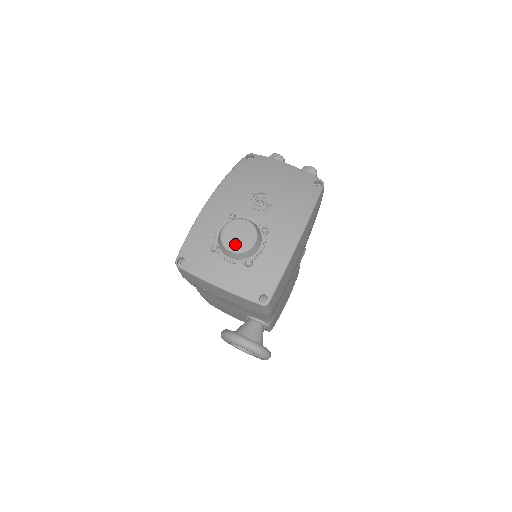
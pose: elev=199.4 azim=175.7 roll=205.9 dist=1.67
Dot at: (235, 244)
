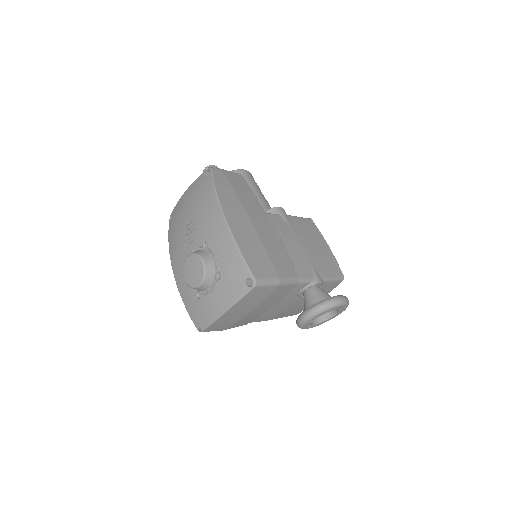
Dot at: (197, 278)
